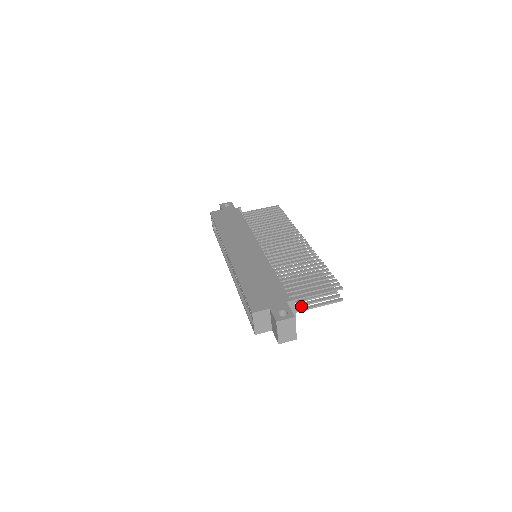
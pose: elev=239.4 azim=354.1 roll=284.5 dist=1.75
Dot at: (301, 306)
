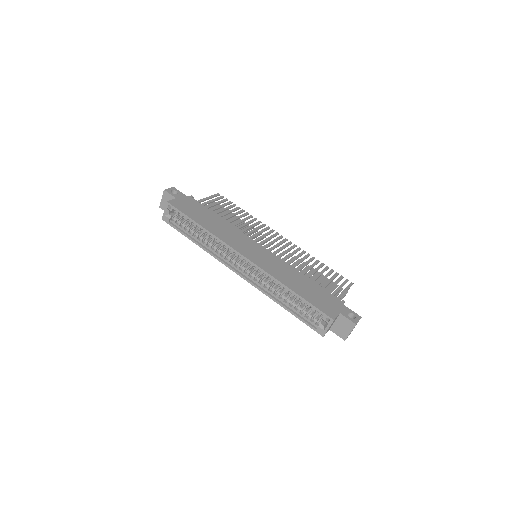
Dot at: occluded
